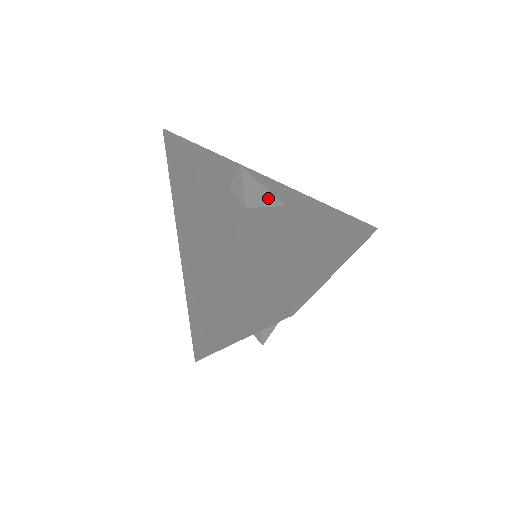
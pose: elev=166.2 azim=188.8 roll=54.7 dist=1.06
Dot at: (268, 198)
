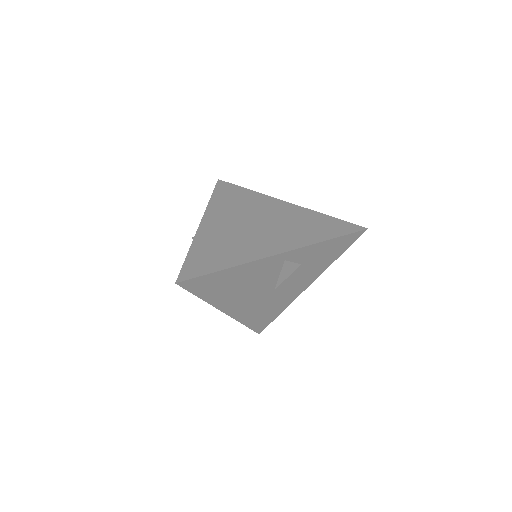
Dot at: occluded
